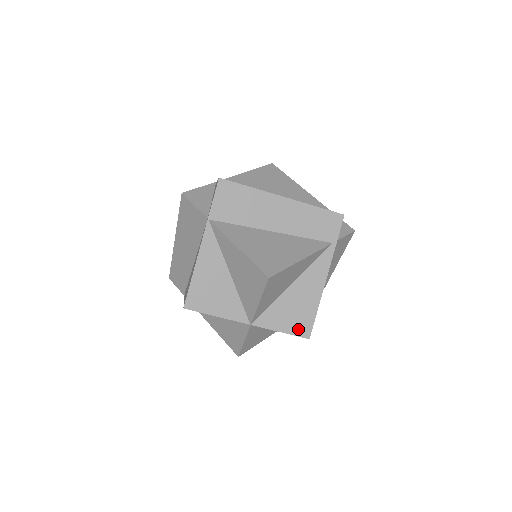
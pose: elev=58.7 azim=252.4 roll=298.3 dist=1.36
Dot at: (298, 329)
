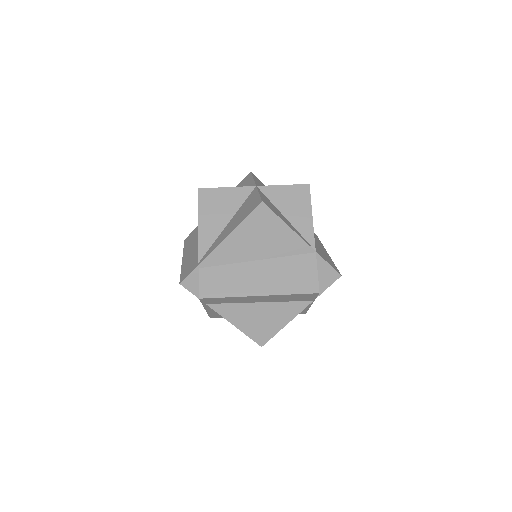
Dot at: occluded
